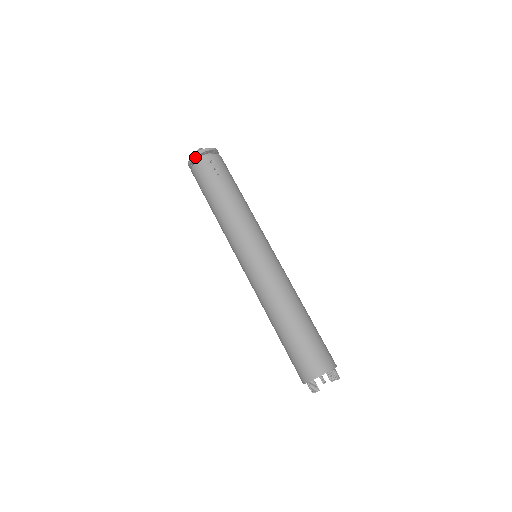
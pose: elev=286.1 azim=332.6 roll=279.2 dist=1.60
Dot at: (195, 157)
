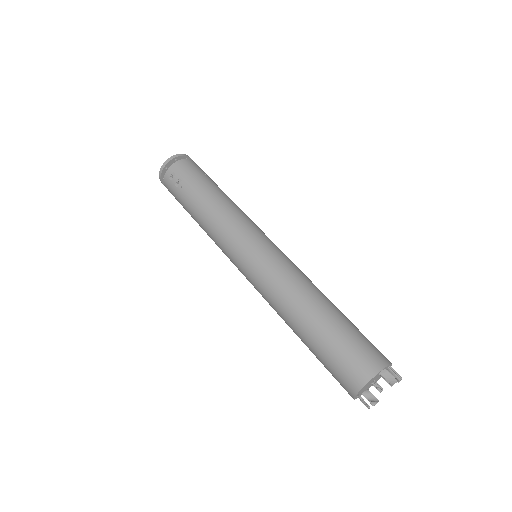
Dot at: (161, 178)
